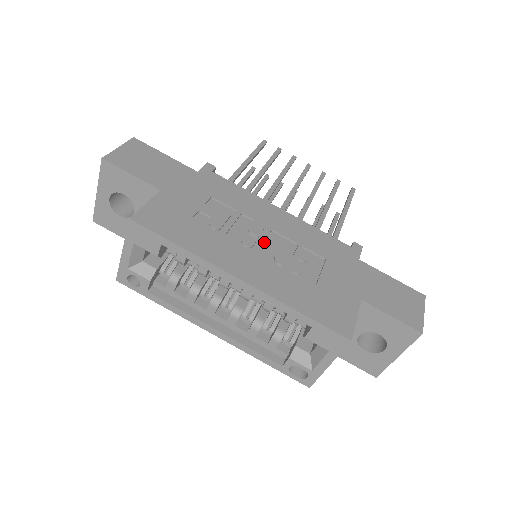
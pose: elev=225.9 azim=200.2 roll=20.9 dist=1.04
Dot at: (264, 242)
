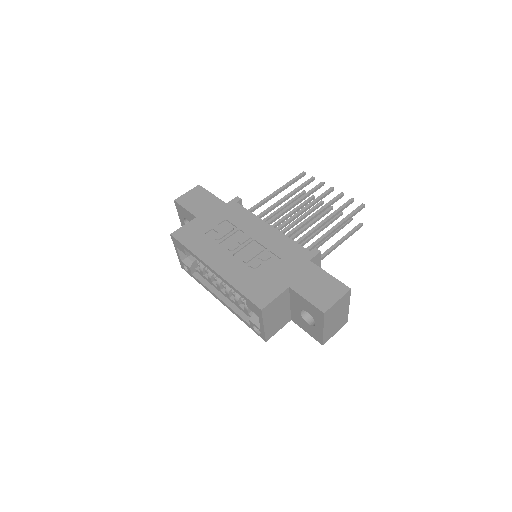
Dot at: (244, 247)
